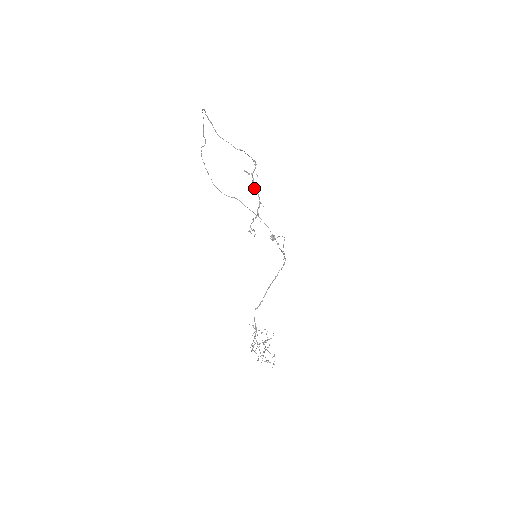
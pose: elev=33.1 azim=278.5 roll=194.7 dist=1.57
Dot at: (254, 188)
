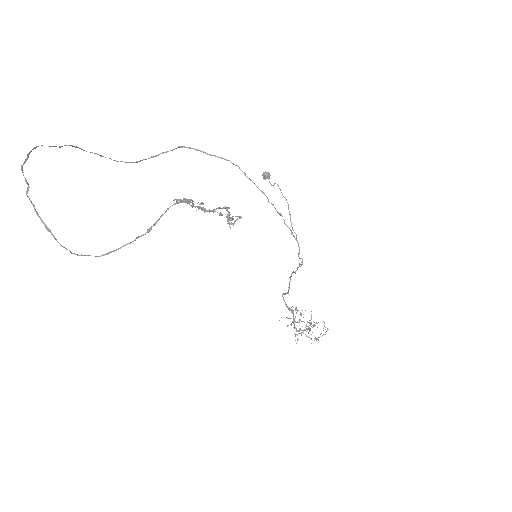
Dot at: (207, 211)
